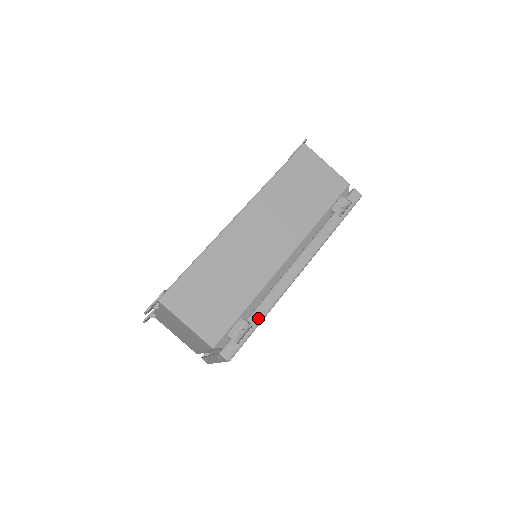
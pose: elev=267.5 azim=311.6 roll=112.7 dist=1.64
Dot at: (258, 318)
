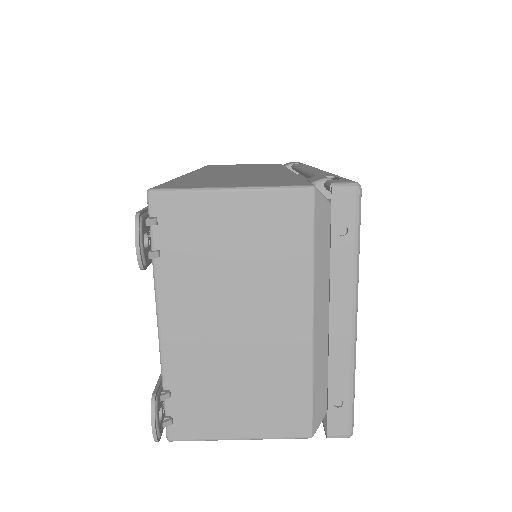
Dot at: (330, 175)
